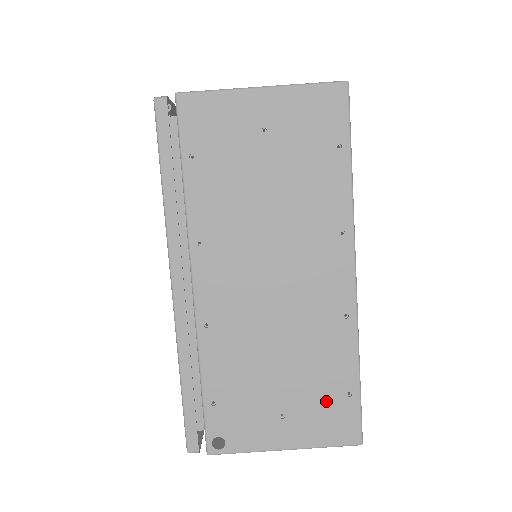
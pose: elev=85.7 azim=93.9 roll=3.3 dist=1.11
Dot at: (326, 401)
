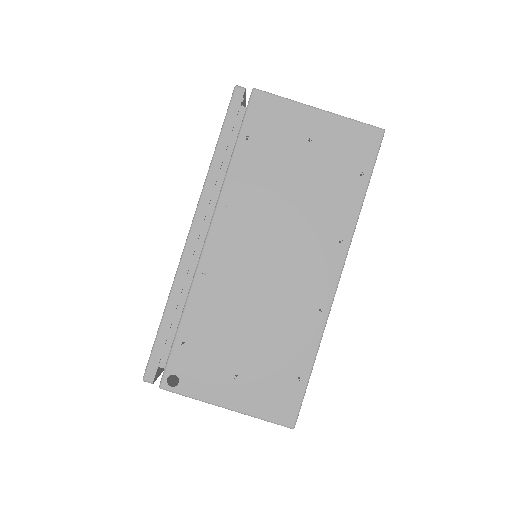
Dot at: (278, 377)
